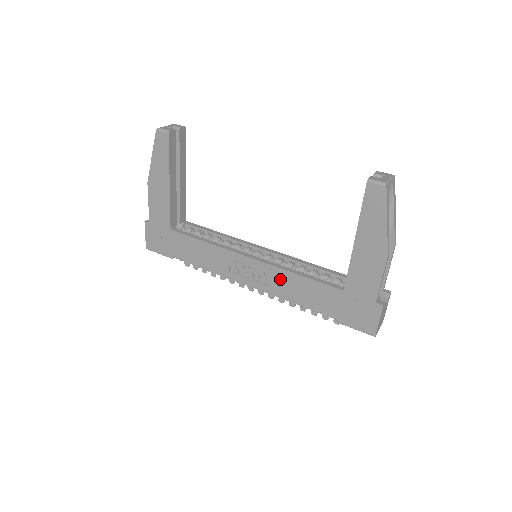
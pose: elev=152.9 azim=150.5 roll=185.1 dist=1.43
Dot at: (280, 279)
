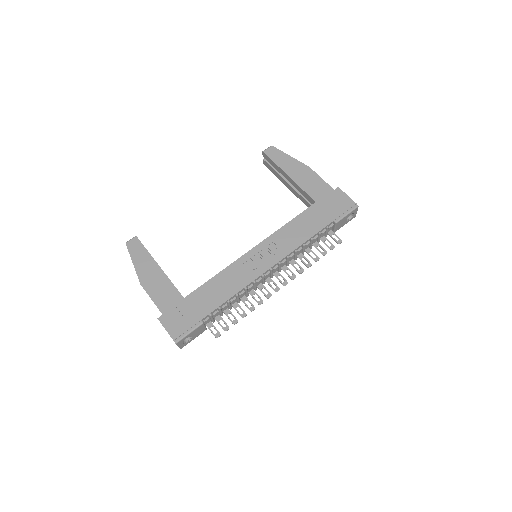
Dot at: (282, 238)
